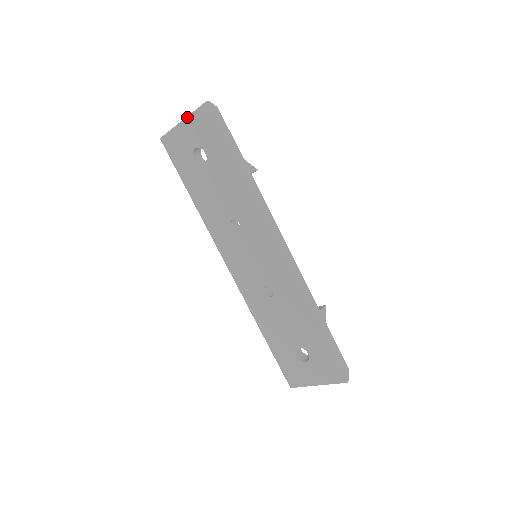
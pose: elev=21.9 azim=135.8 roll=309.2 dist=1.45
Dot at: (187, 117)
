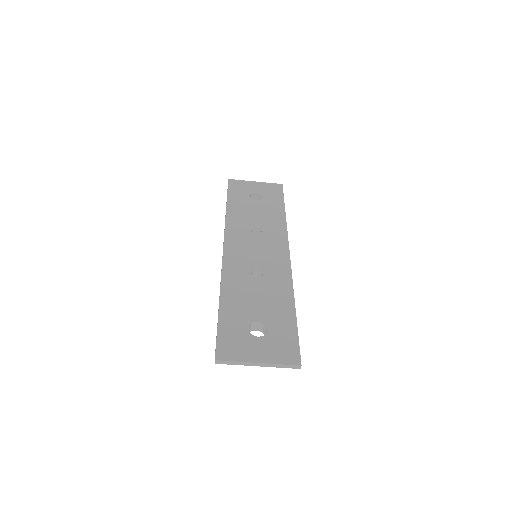
Dot at: (262, 182)
